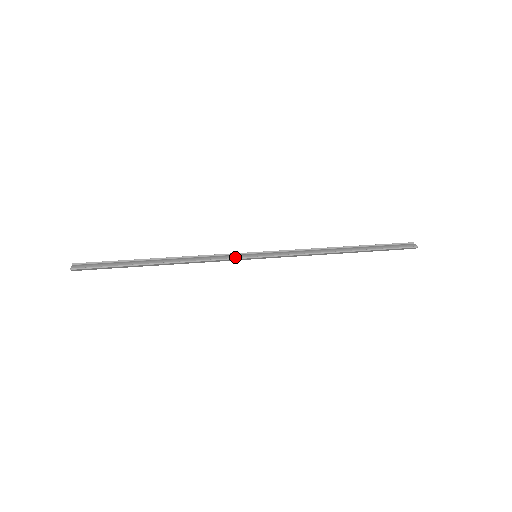
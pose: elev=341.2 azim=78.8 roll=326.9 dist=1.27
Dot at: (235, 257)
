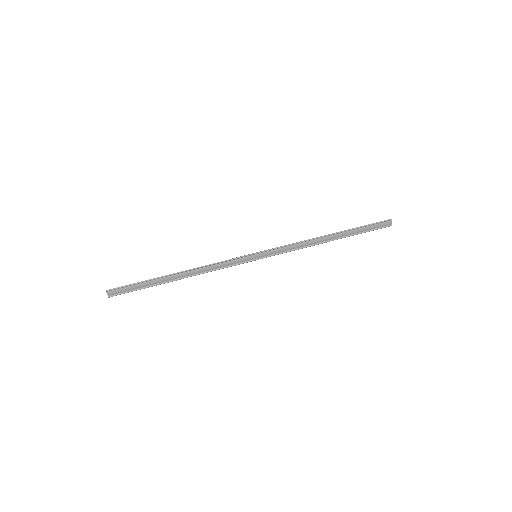
Dot at: (239, 262)
